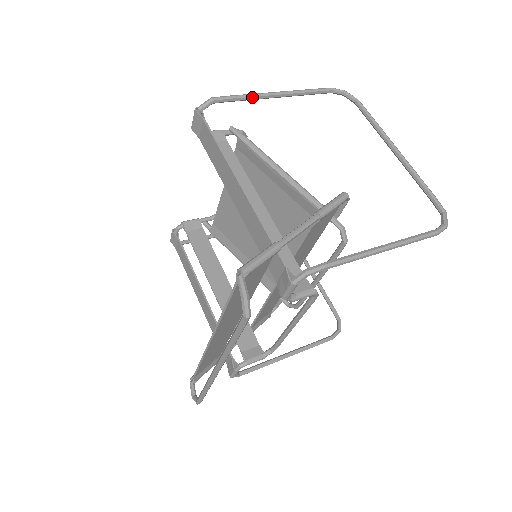
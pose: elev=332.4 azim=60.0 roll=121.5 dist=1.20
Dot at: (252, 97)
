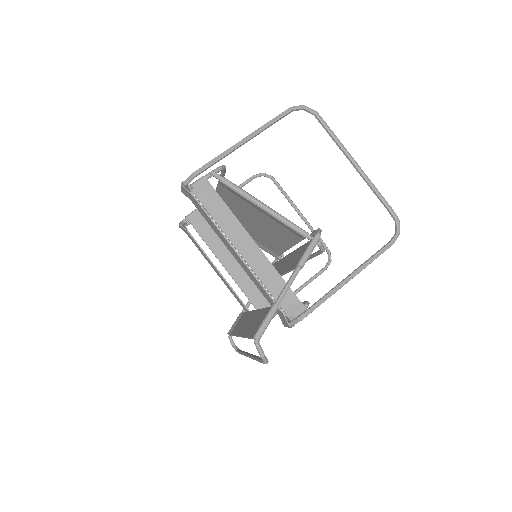
Dot at: (225, 156)
